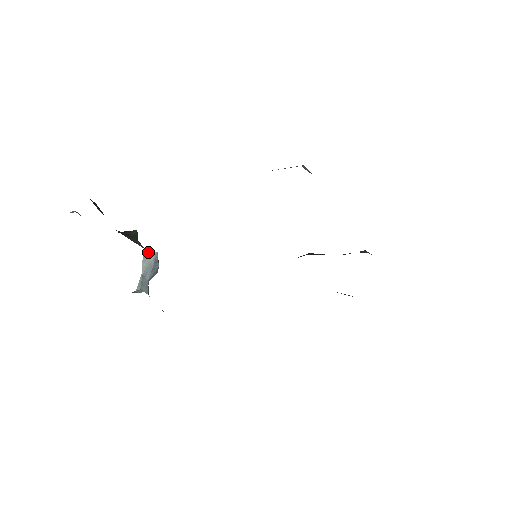
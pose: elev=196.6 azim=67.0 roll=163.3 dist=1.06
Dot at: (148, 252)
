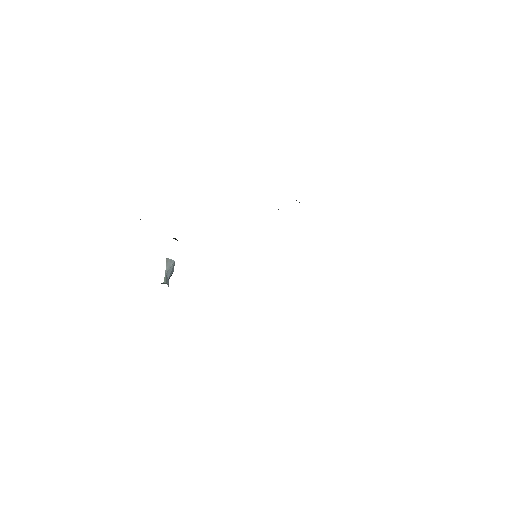
Dot at: (169, 260)
